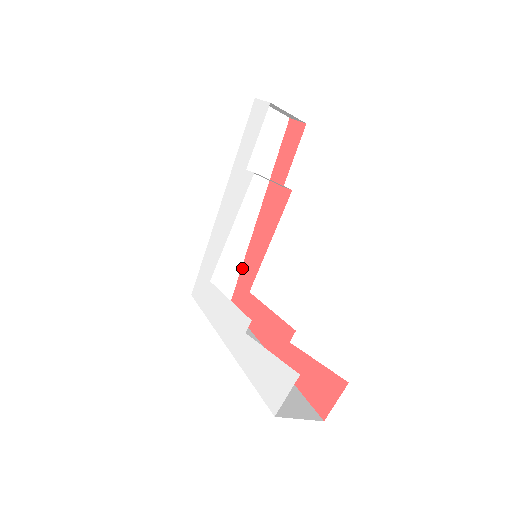
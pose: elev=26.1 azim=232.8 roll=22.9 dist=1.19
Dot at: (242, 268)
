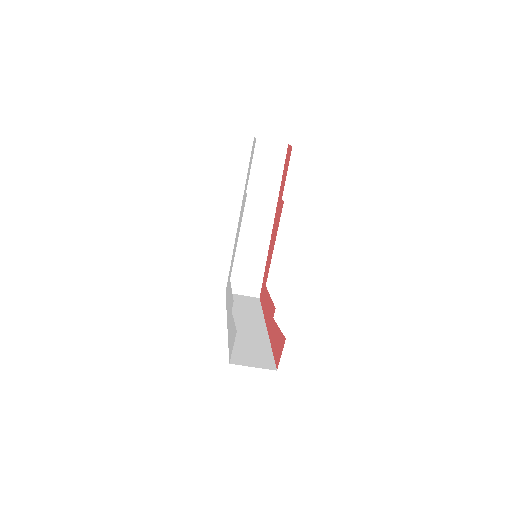
Dot at: (265, 268)
